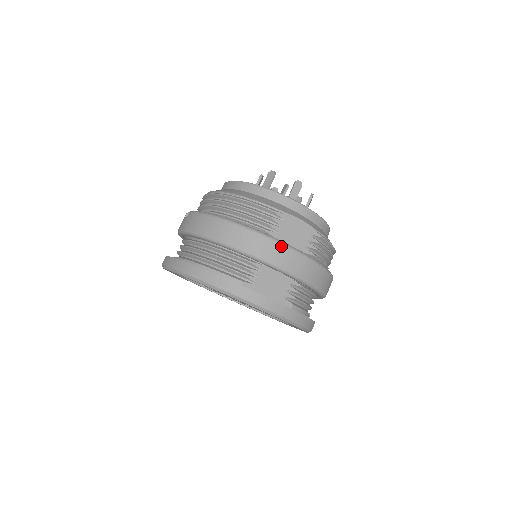
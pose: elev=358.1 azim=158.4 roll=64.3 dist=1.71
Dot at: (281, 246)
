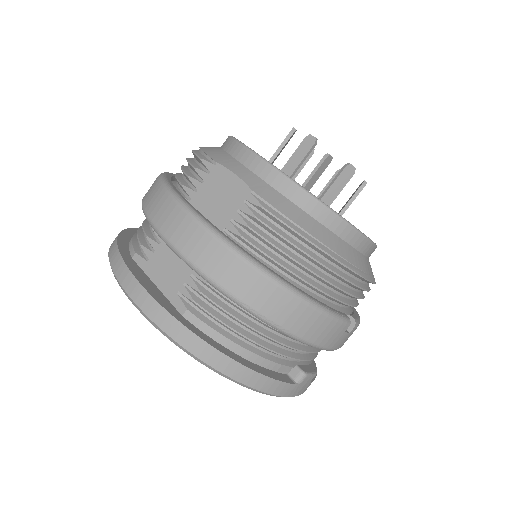
Dot at: (174, 204)
